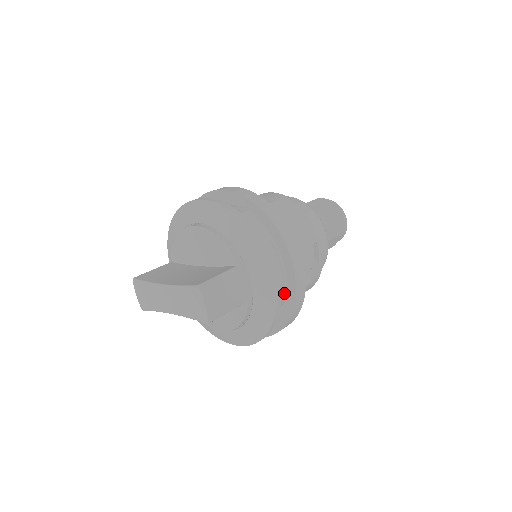
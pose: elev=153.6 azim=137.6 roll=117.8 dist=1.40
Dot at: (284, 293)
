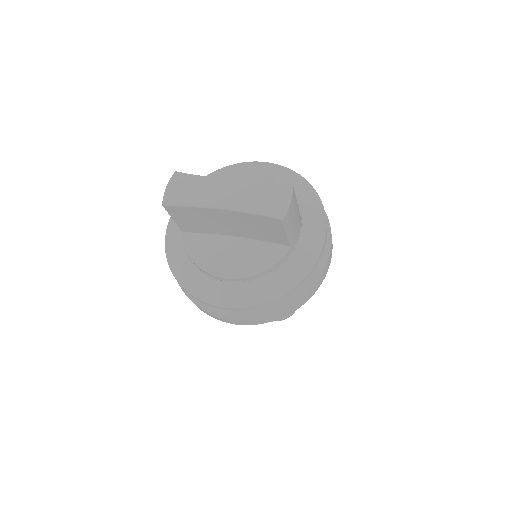
Dot at: occluded
